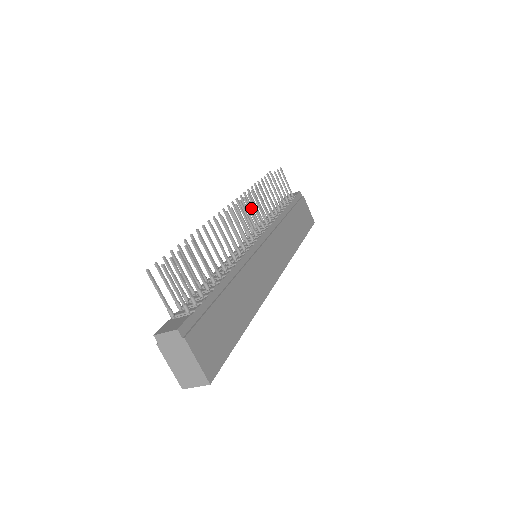
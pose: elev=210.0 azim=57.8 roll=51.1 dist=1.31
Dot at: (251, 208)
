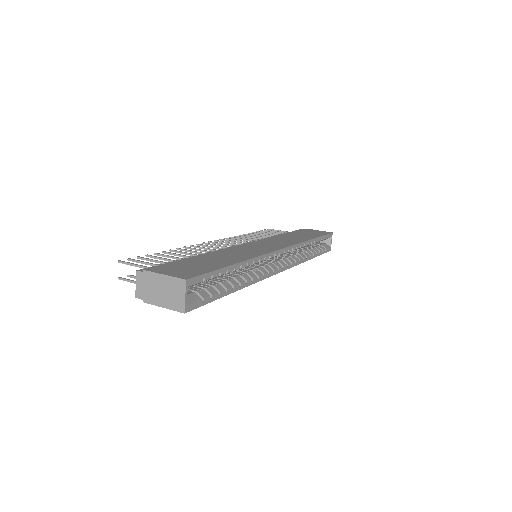
Dot at: occluded
